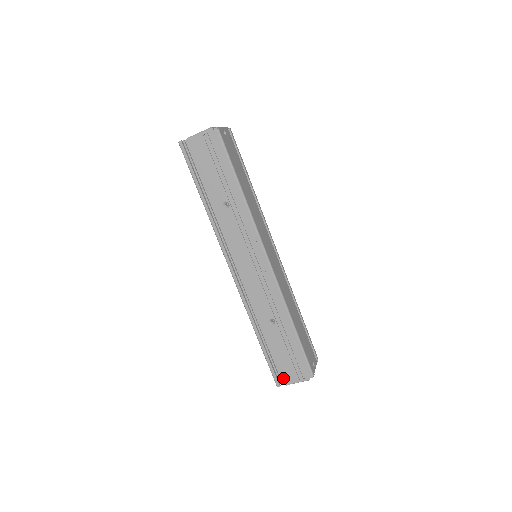
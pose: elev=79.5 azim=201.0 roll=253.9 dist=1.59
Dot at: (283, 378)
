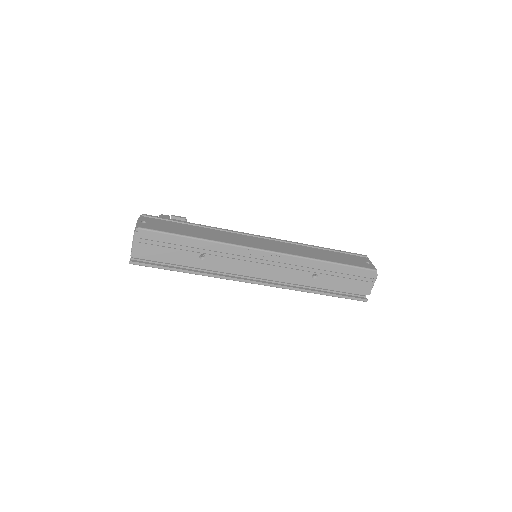
Dot at: occluded
